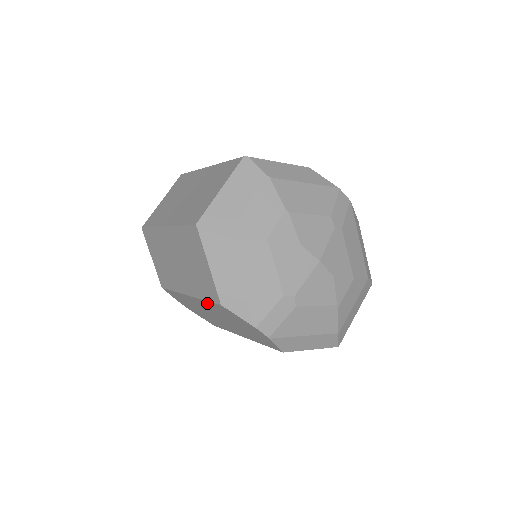
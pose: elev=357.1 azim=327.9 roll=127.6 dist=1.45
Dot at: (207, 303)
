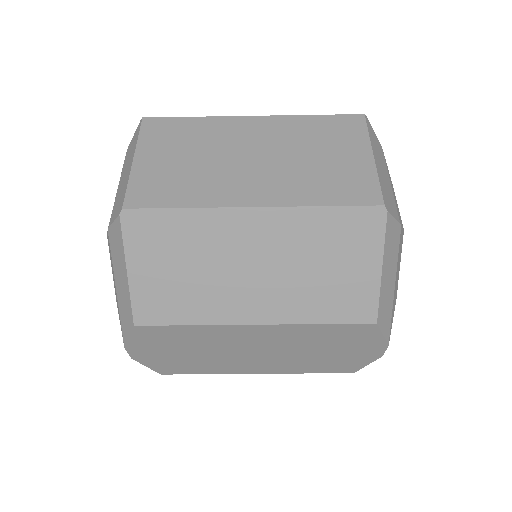
Dot at: (313, 328)
